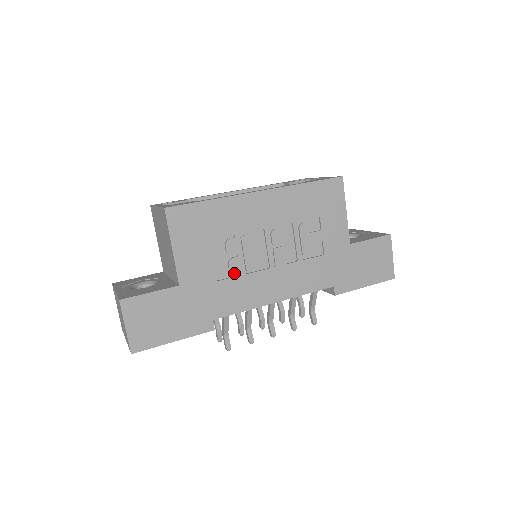
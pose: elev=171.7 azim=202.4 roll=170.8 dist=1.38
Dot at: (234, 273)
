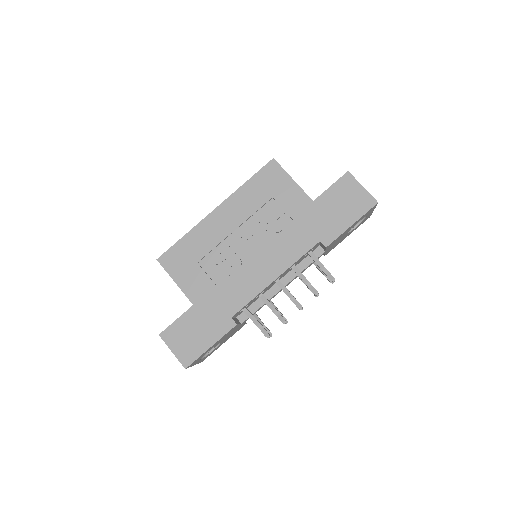
Dot at: (228, 276)
